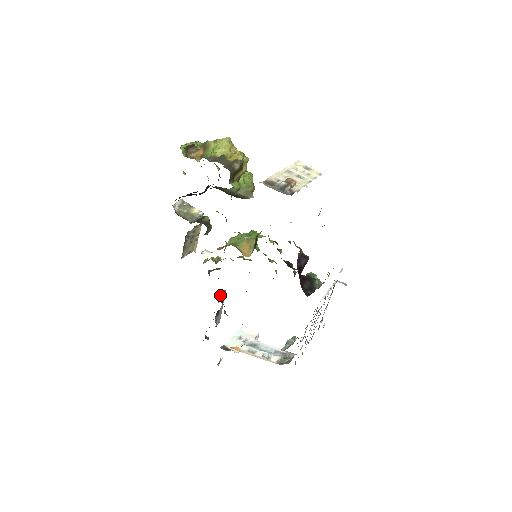
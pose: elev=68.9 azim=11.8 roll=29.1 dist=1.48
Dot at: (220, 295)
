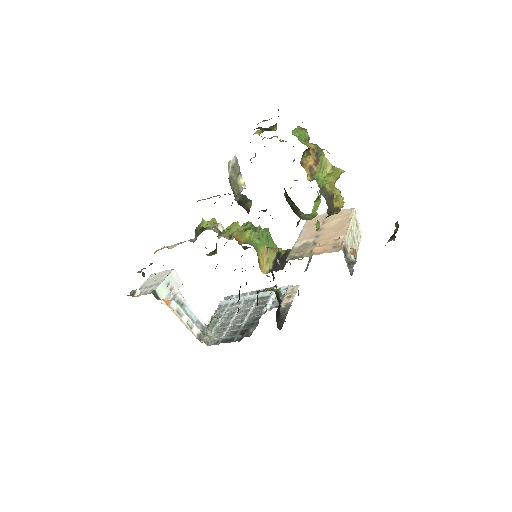
Dot at: occluded
